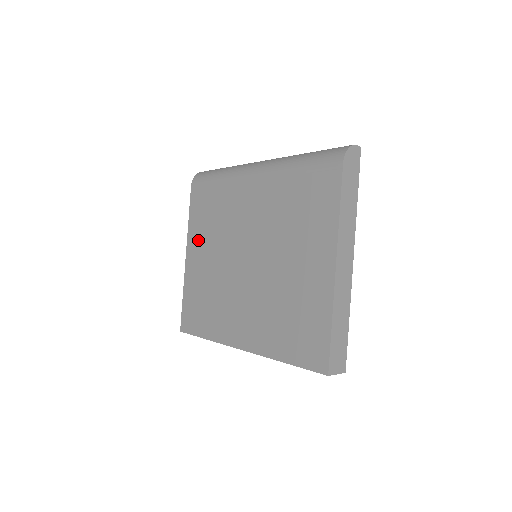
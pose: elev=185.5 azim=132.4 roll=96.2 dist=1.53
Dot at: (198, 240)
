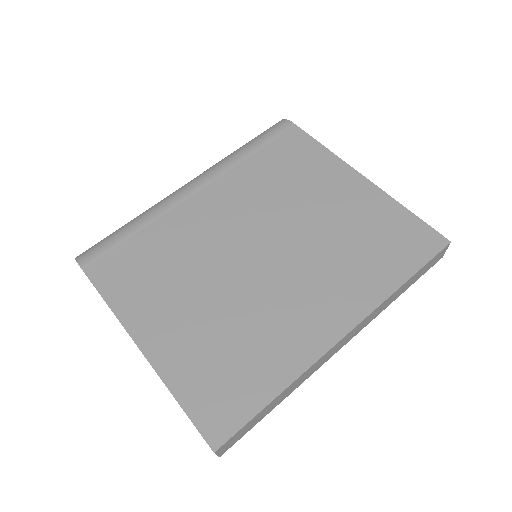
Dot at: (150, 305)
